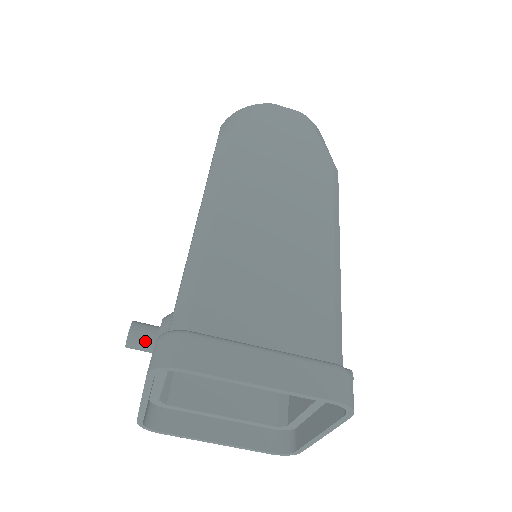
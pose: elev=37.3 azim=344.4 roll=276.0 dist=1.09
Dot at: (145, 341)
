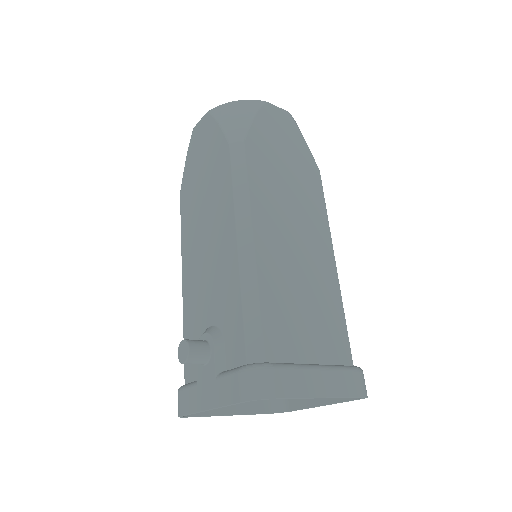
Dot at: (201, 358)
